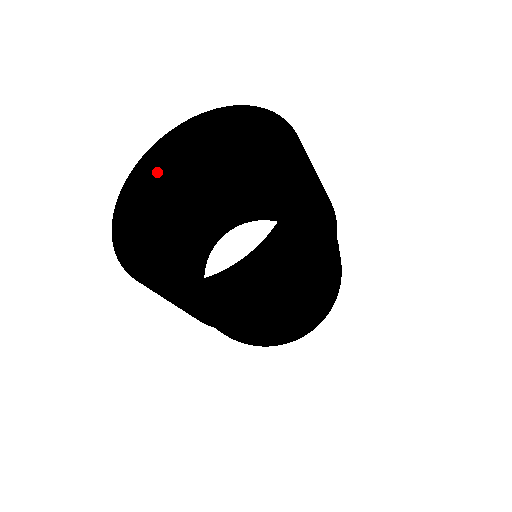
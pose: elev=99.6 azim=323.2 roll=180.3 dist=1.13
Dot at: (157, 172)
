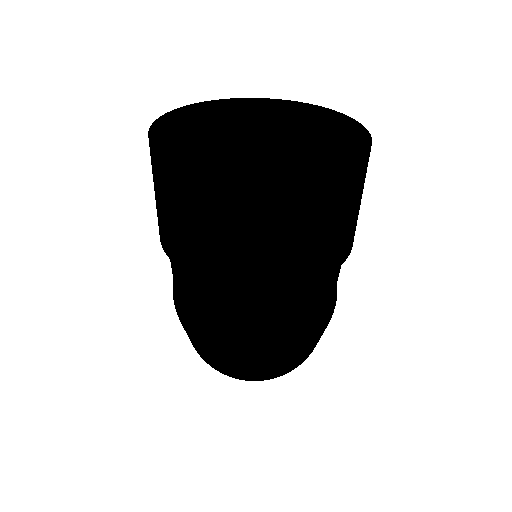
Dot at: (262, 120)
